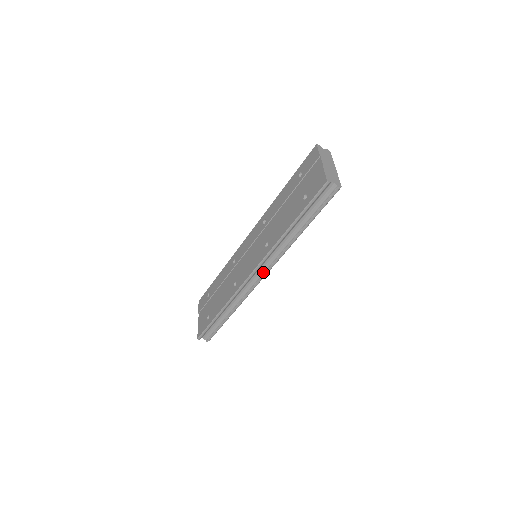
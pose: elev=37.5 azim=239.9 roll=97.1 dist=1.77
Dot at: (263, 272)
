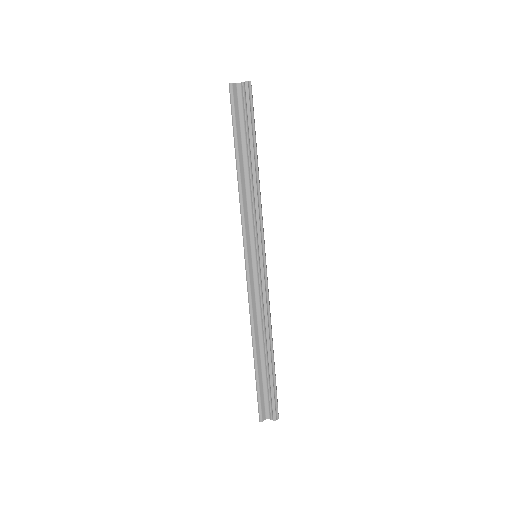
Dot at: (258, 253)
